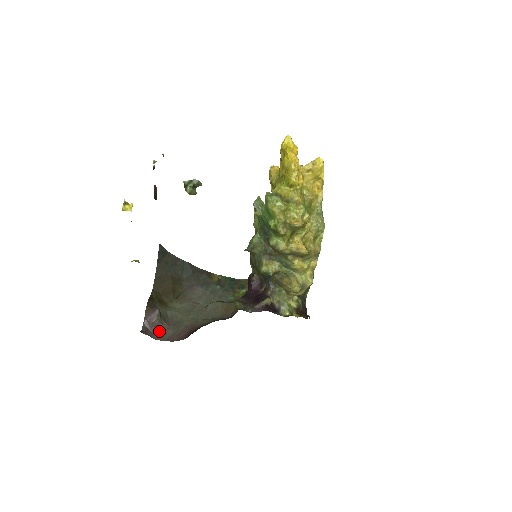
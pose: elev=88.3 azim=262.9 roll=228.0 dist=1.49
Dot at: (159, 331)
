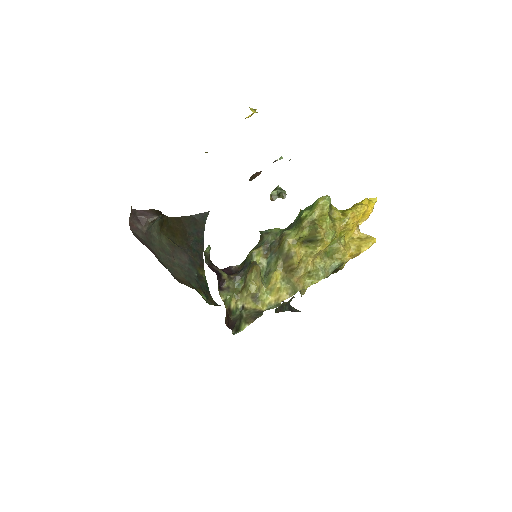
Dot at: (137, 225)
